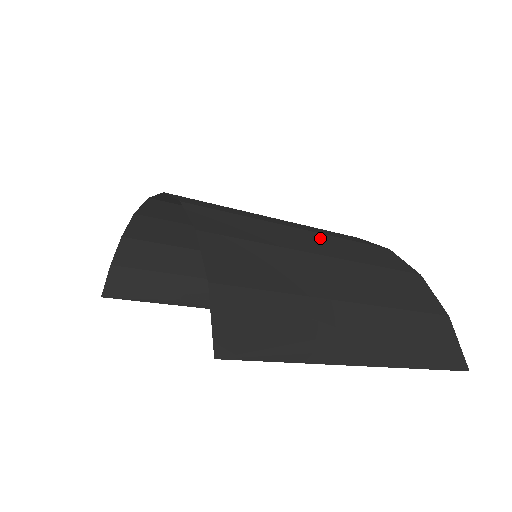
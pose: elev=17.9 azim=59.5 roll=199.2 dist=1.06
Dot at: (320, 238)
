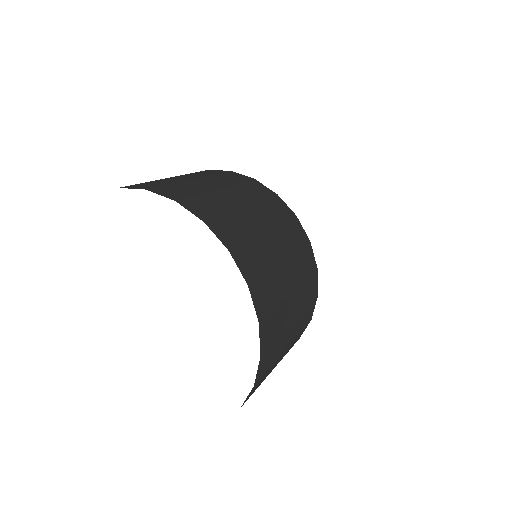
Dot at: (297, 296)
